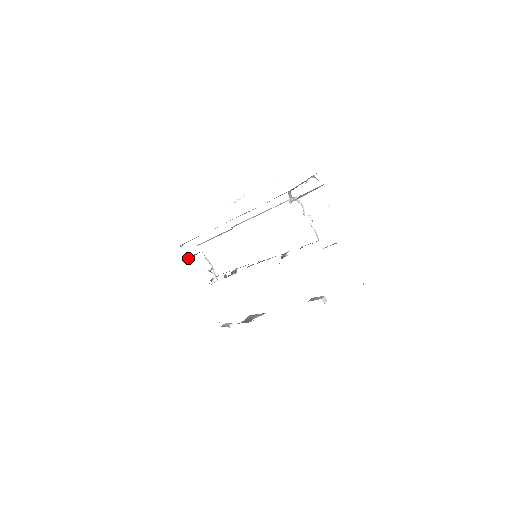
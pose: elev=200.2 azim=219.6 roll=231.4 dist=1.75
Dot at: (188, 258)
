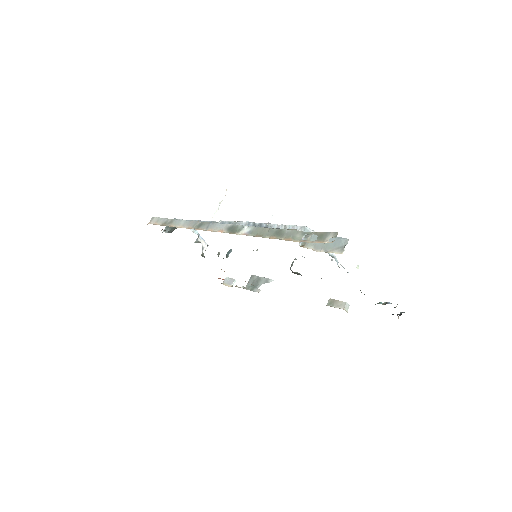
Dot at: (166, 229)
